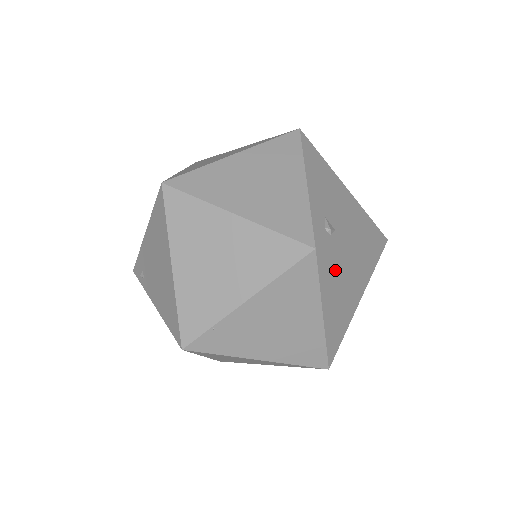
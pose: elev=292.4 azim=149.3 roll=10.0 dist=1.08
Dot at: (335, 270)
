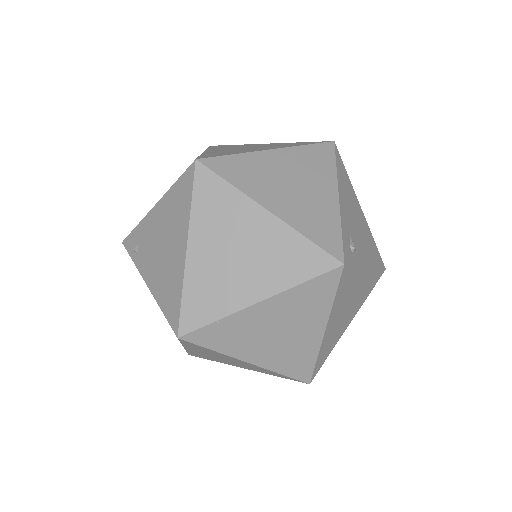
Dot at: (347, 289)
